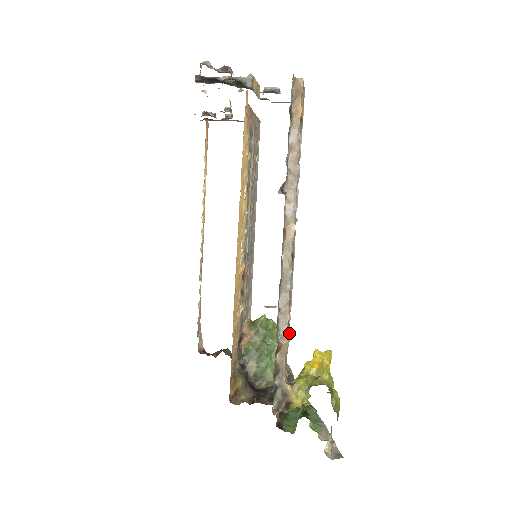
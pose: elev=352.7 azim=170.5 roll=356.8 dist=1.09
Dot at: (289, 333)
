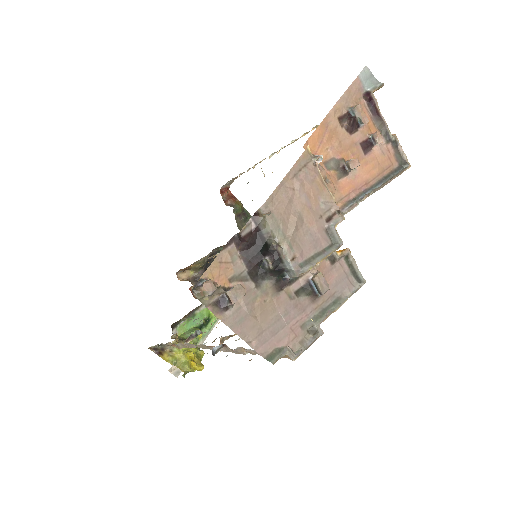
Dot at: occluded
